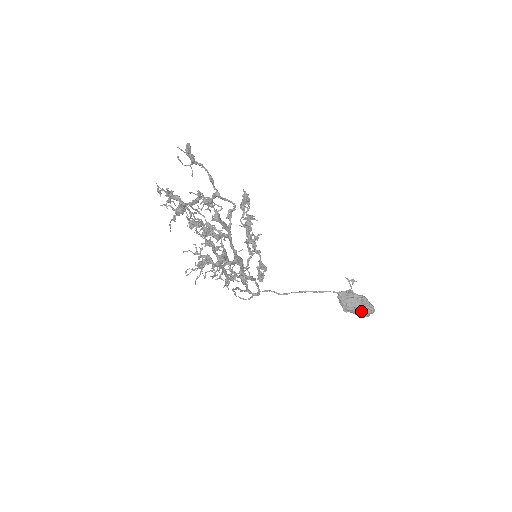
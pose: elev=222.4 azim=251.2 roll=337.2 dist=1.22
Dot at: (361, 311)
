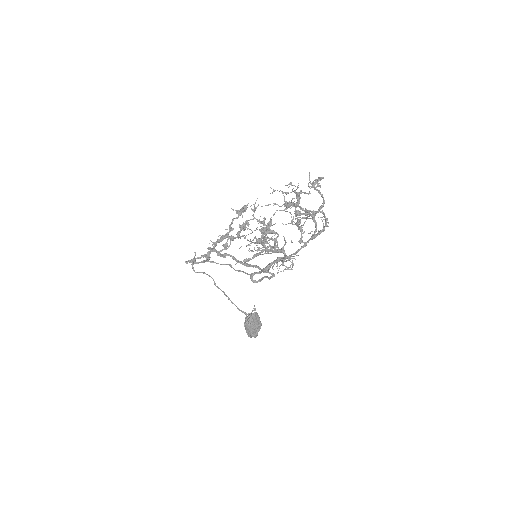
Dot at: (254, 332)
